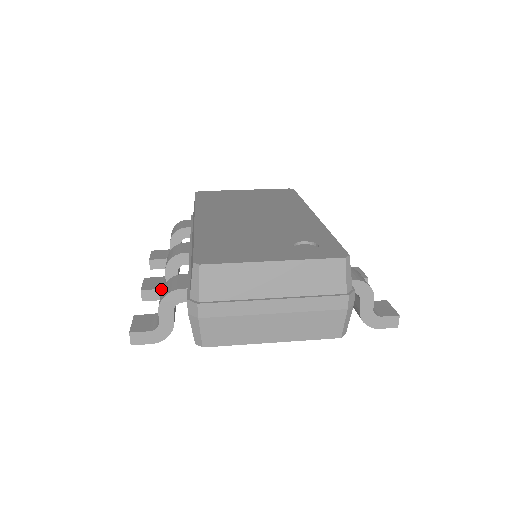
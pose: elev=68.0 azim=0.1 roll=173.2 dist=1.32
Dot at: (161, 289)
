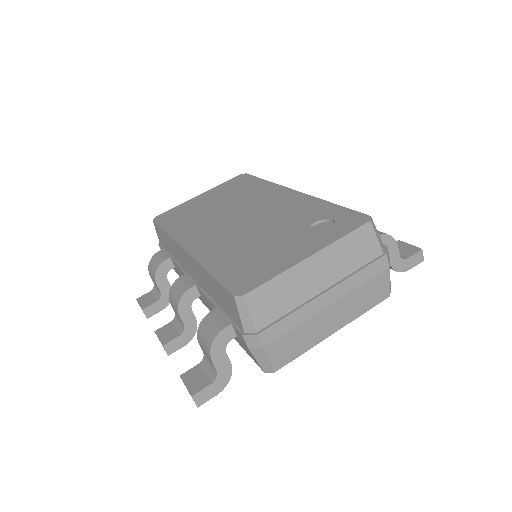
Dot at: (182, 334)
